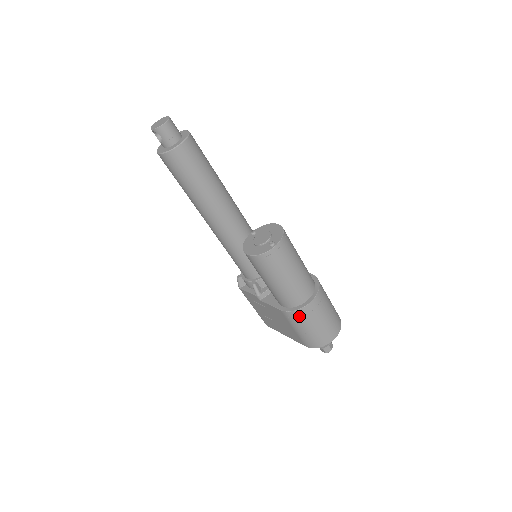
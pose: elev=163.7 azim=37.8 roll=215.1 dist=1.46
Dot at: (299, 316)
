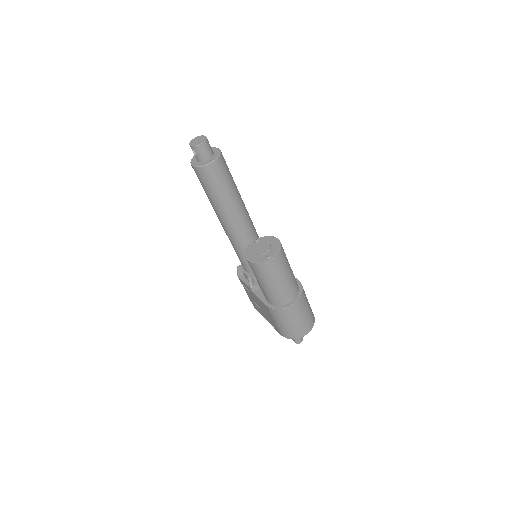
Dot at: (280, 314)
